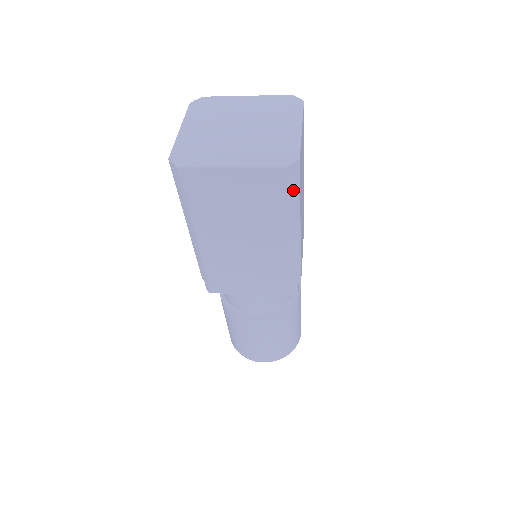
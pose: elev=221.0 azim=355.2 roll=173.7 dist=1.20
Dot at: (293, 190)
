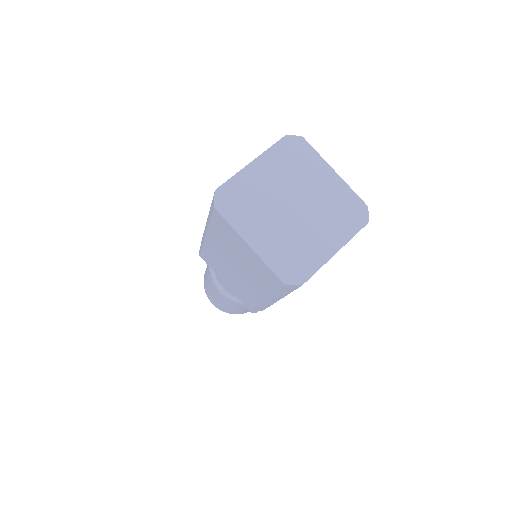
Dot at: occluded
